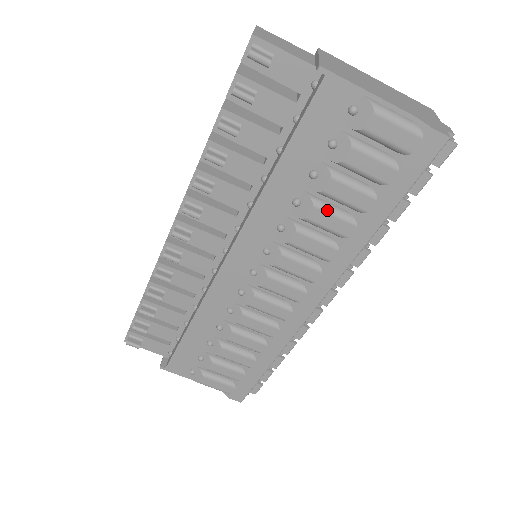
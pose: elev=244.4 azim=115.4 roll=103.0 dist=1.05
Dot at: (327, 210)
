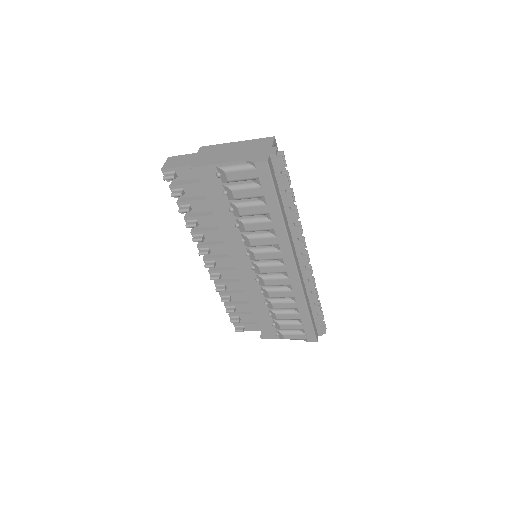
Dot at: (251, 222)
